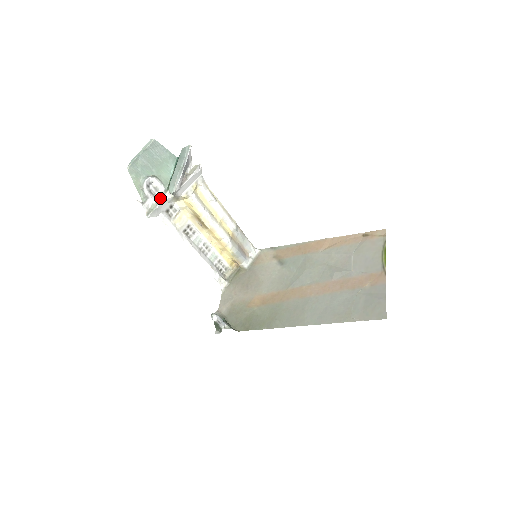
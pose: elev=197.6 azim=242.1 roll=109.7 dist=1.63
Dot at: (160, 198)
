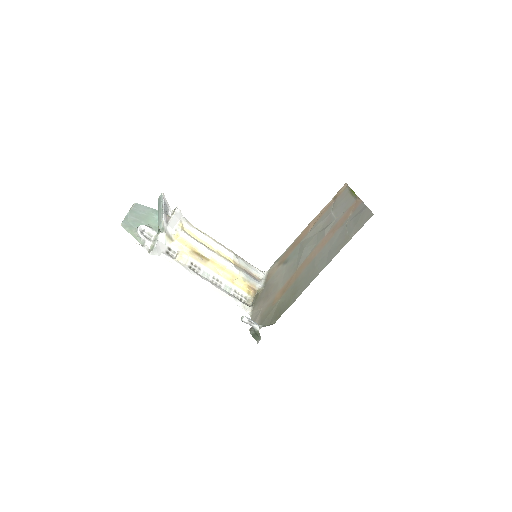
Dot at: (155, 239)
